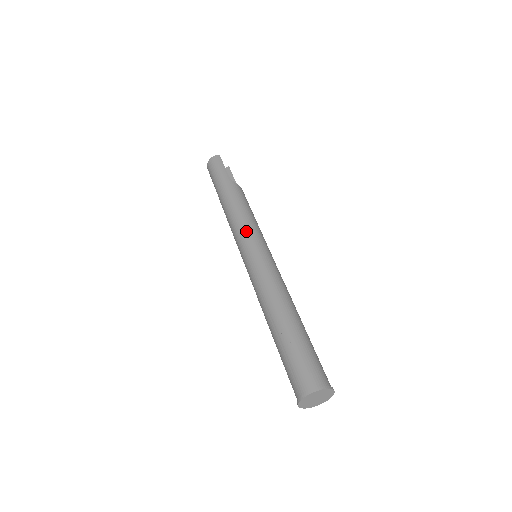
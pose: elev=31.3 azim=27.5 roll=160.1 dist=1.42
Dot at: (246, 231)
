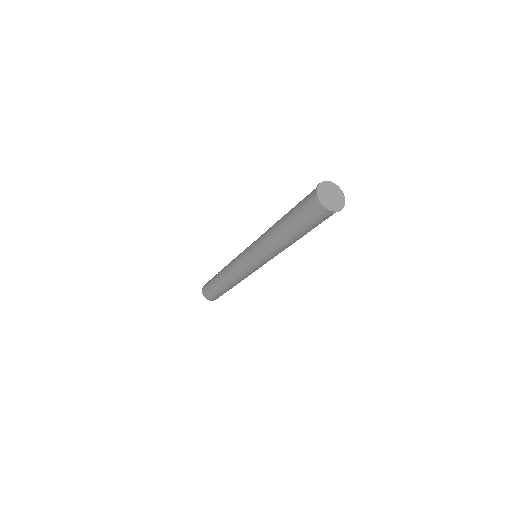
Dot at: (240, 253)
